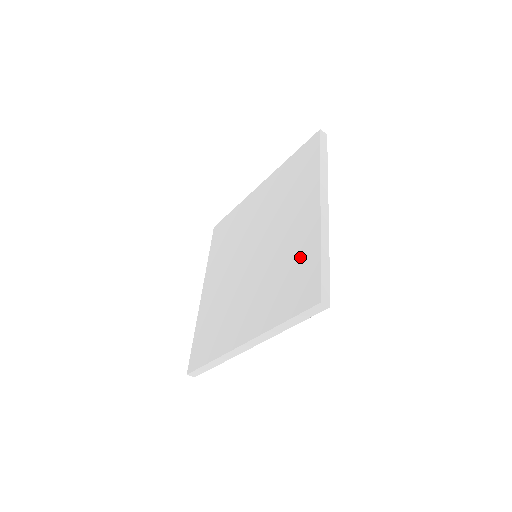
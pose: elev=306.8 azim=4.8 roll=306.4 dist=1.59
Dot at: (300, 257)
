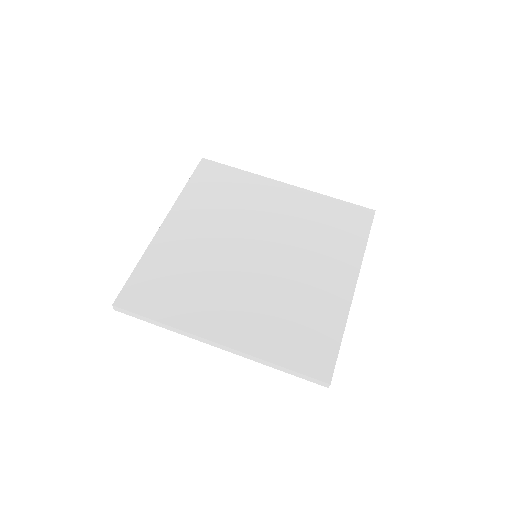
Dot at: (319, 318)
